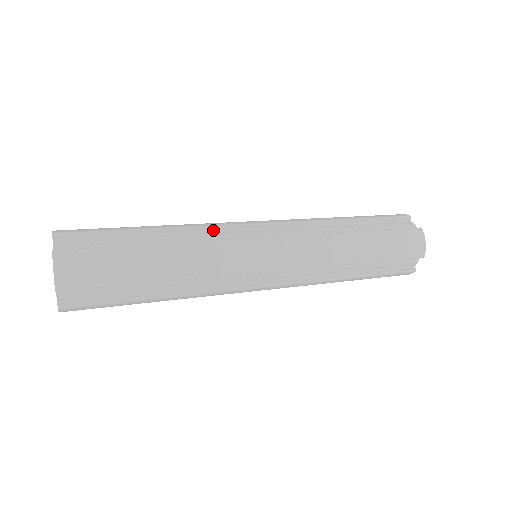
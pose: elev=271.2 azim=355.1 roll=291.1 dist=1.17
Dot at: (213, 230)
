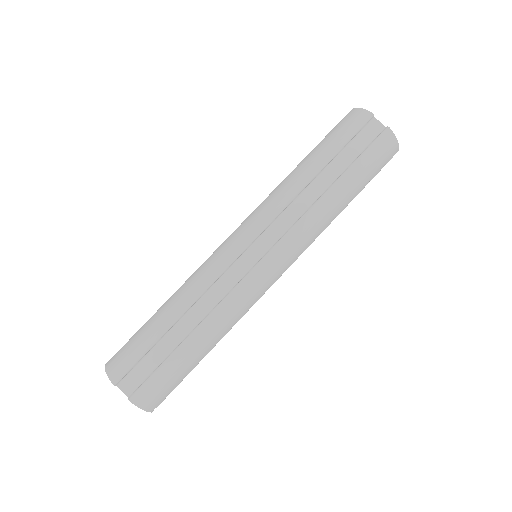
Dot at: (216, 281)
